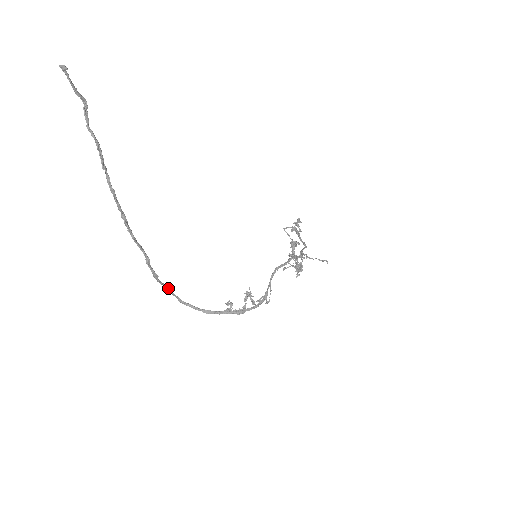
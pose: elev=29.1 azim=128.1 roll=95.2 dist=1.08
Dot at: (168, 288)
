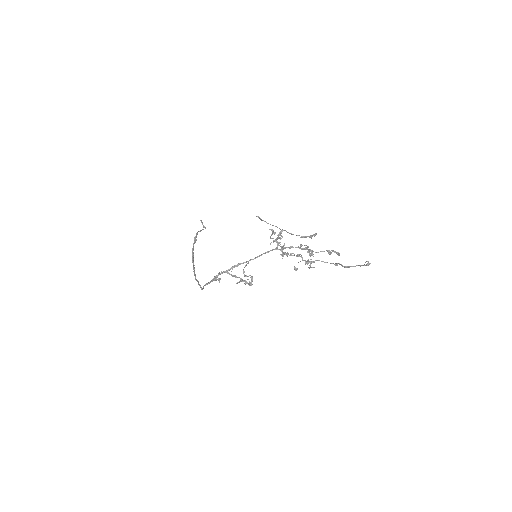
Dot at: (198, 282)
